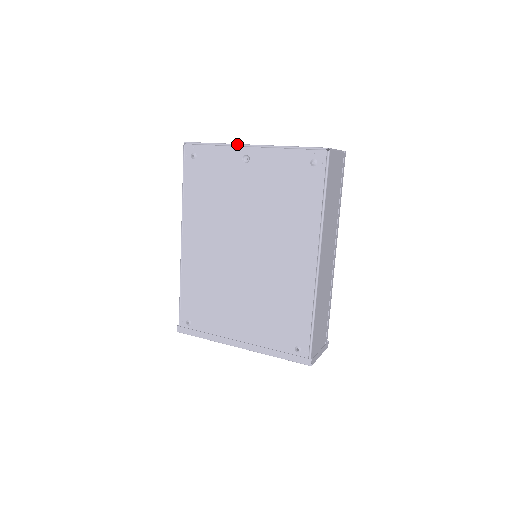
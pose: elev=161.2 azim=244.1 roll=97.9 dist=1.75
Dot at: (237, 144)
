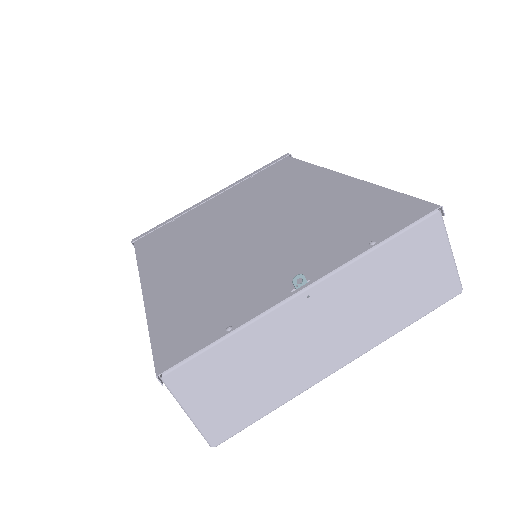
Dot at: occluded
